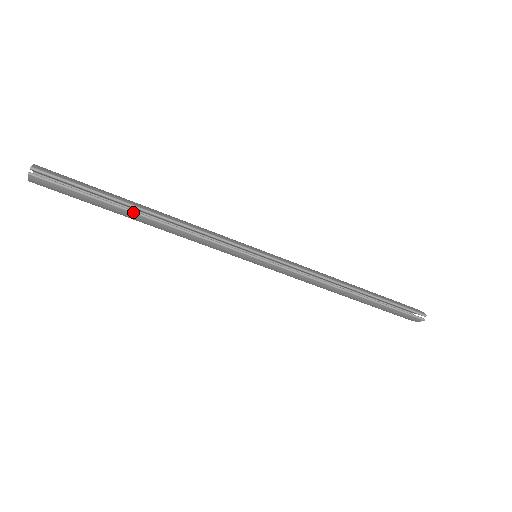
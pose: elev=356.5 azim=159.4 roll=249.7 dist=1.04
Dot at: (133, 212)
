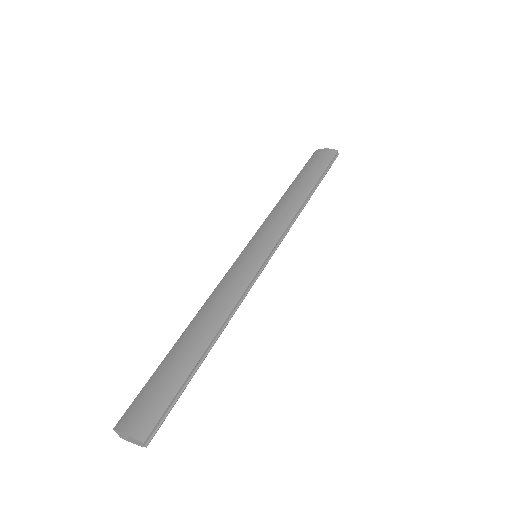
Dot at: occluded
